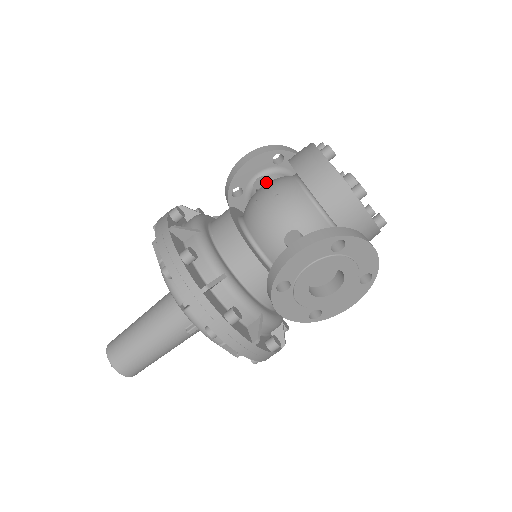
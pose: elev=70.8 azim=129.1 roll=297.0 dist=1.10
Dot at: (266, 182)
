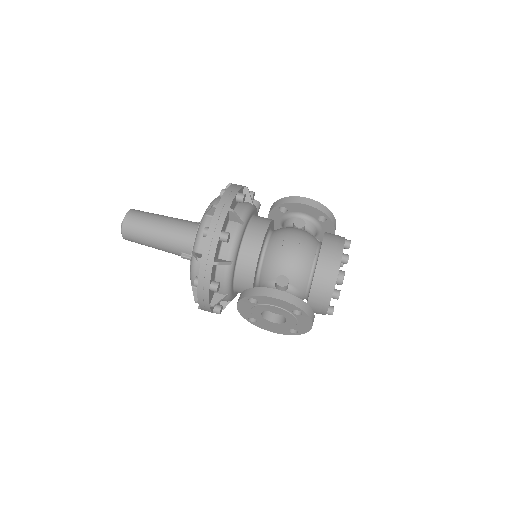
Dot at: (302, 227)
